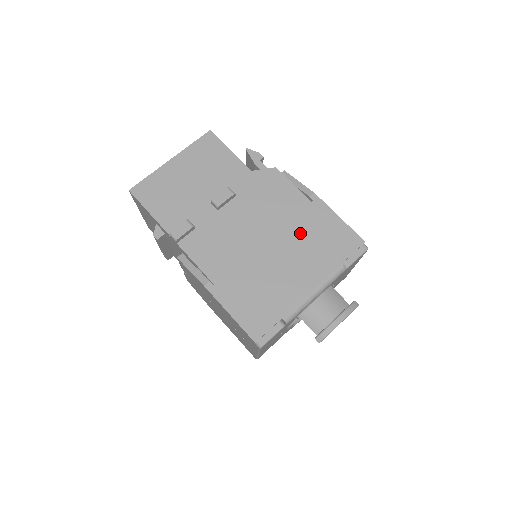
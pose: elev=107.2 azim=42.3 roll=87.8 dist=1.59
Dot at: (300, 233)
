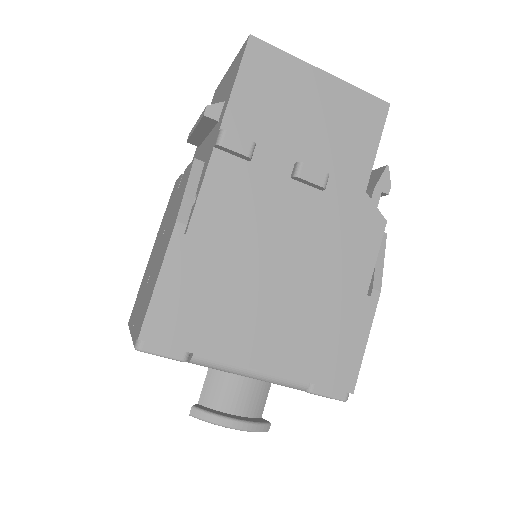
Dot at: (320, 306)
